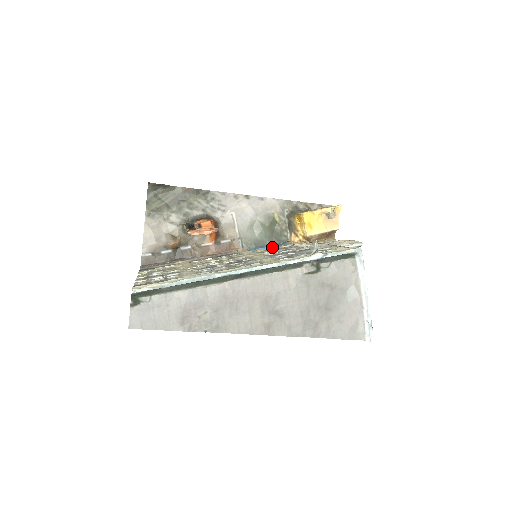
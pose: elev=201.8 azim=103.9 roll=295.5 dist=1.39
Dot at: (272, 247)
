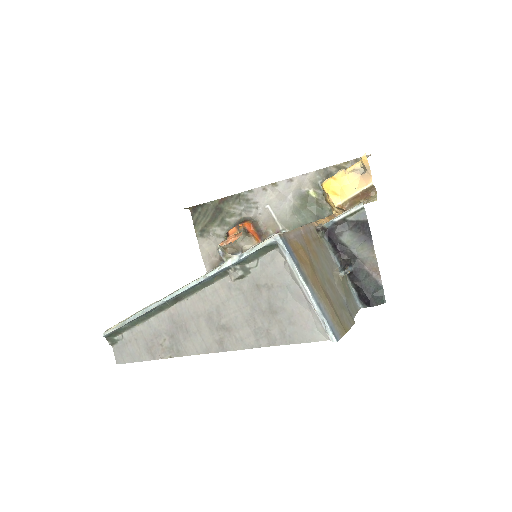
Dot at: occluded
